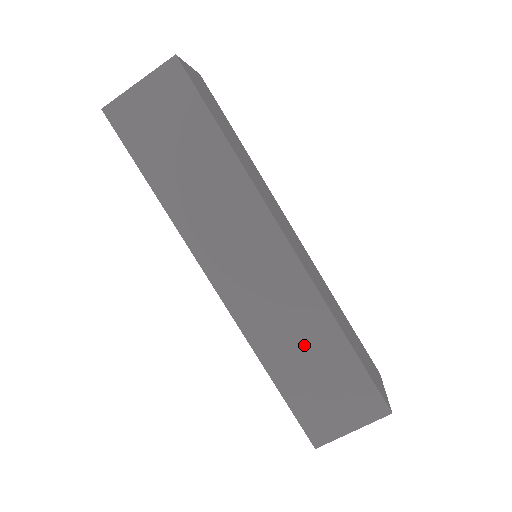
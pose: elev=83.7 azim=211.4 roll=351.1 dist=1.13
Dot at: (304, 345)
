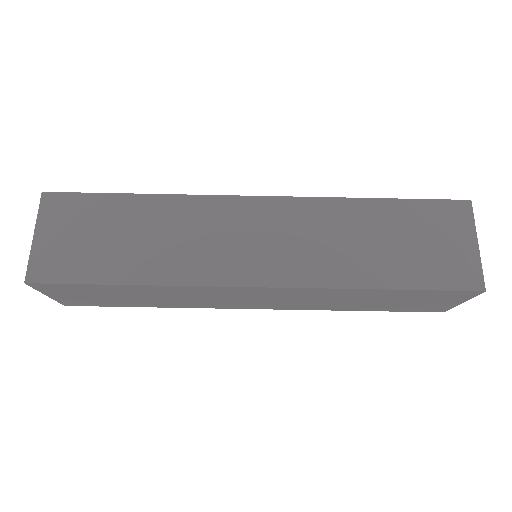
Dot at: (356, 300)
